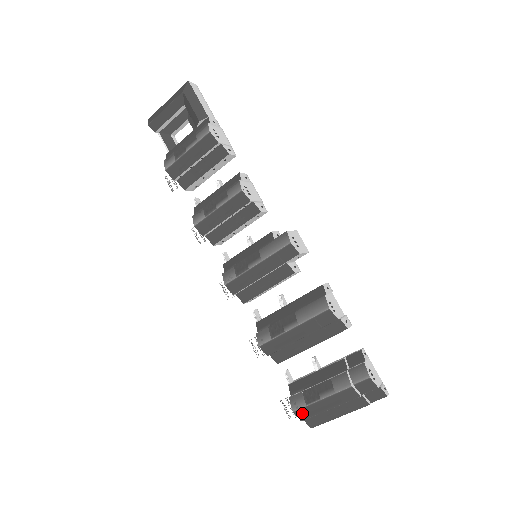
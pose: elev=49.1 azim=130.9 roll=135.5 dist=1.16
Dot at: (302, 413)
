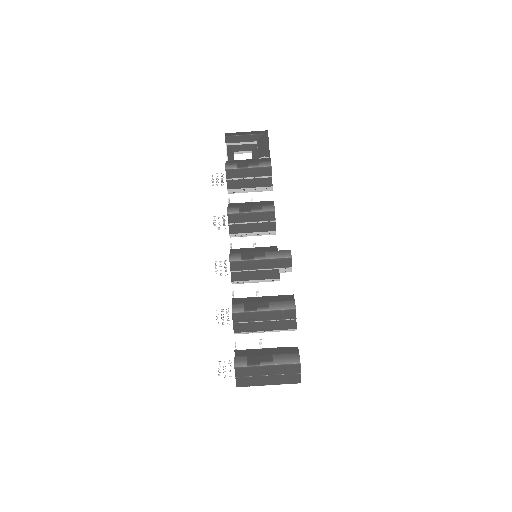
Dot at: (240, 371)
